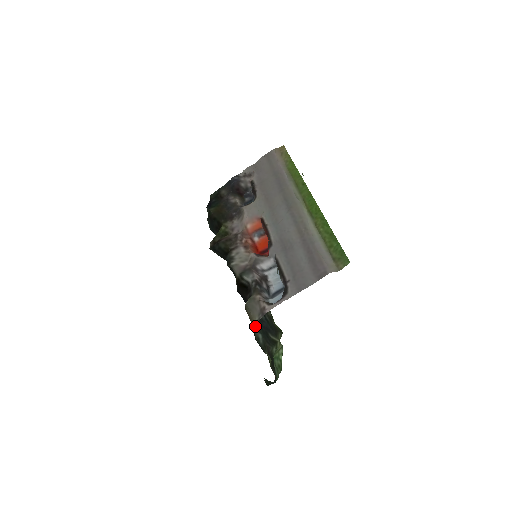
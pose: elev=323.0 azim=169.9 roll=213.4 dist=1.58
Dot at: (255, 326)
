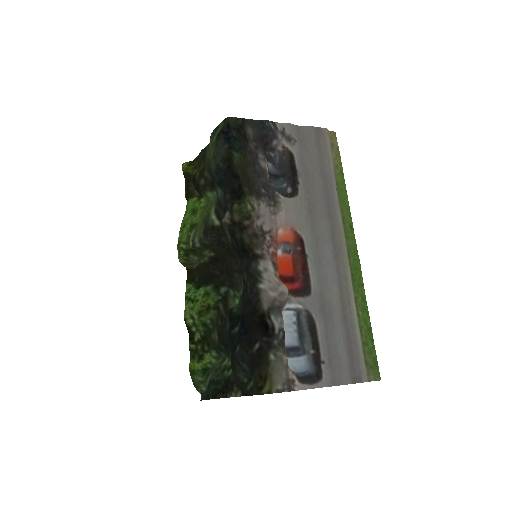
Dot at: occluded
